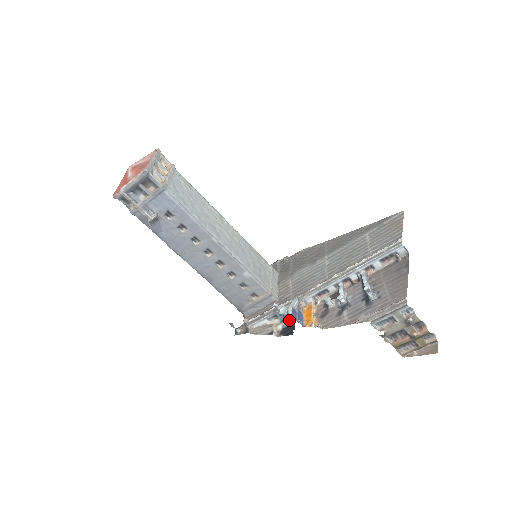
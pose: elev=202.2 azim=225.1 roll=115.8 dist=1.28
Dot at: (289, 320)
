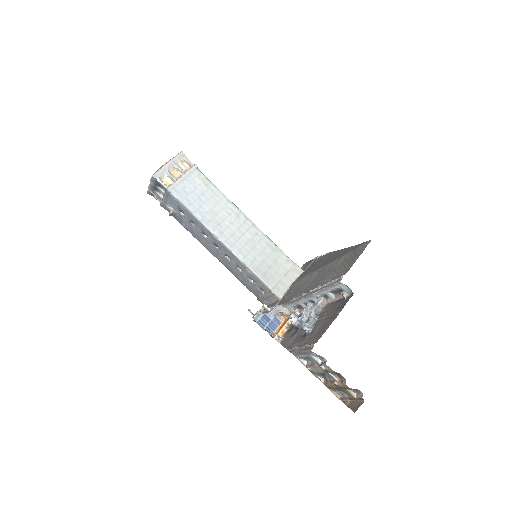
Dot at: occluded
